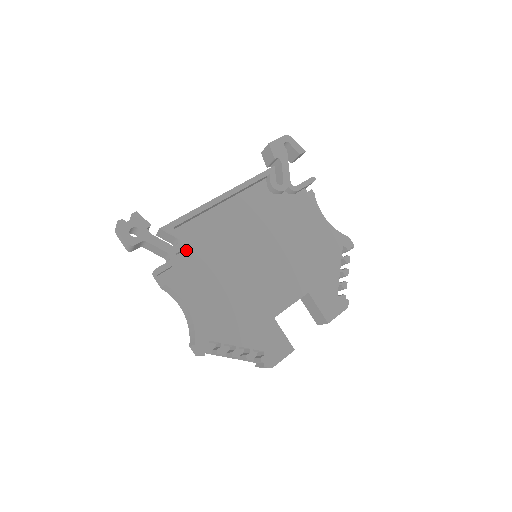
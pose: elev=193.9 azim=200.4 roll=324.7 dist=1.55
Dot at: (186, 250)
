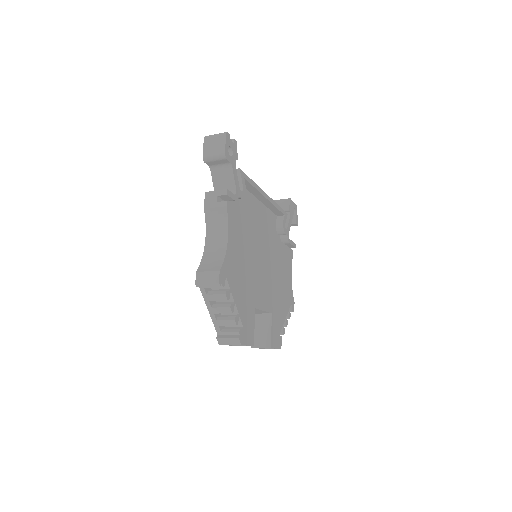
Dot at: (235, 202)
